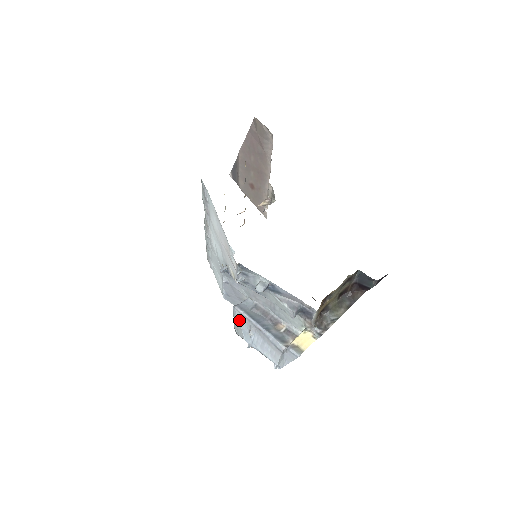
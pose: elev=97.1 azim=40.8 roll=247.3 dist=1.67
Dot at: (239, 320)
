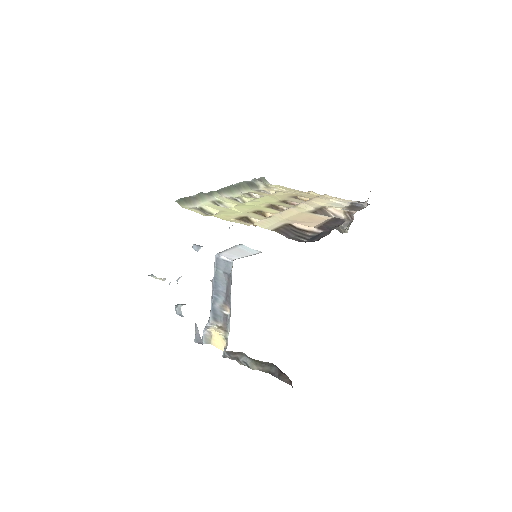
Dot at: occluded
